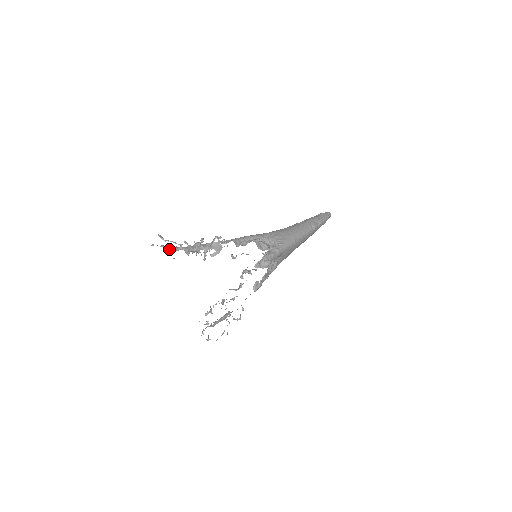
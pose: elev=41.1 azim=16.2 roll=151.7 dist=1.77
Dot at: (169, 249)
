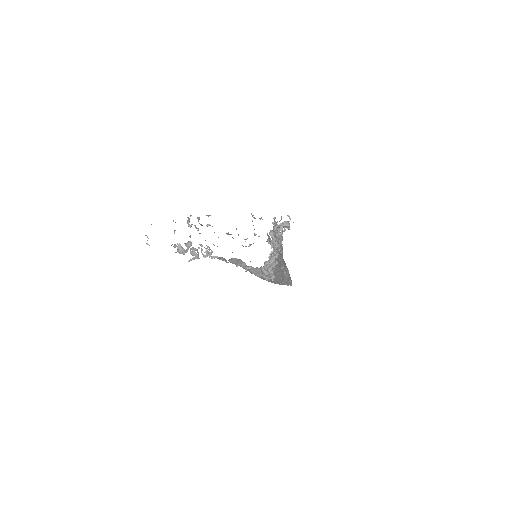
Dot at: occluded
